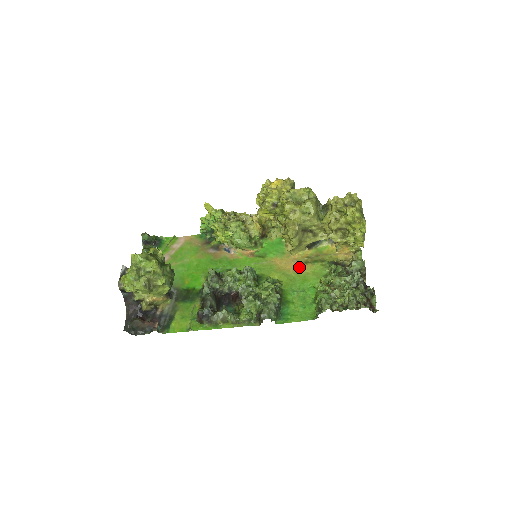
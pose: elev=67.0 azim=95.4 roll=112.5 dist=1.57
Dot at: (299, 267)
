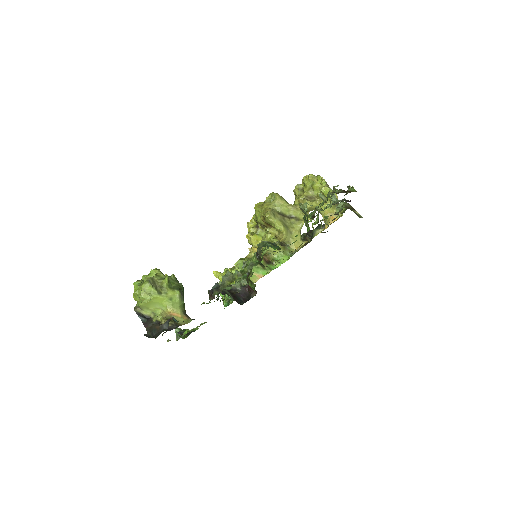
Dot at: occluded
